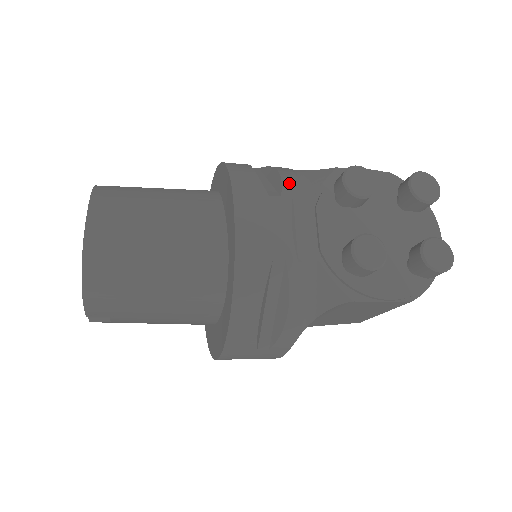
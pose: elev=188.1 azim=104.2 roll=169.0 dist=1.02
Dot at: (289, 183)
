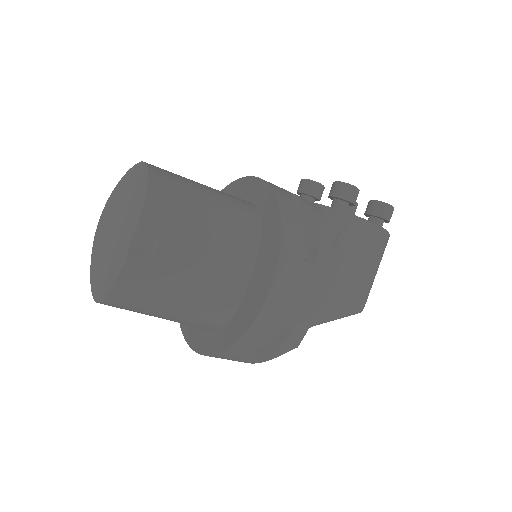
Dot at: occluded
